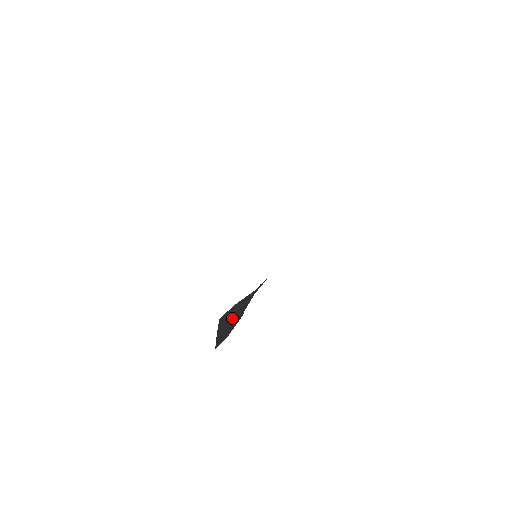
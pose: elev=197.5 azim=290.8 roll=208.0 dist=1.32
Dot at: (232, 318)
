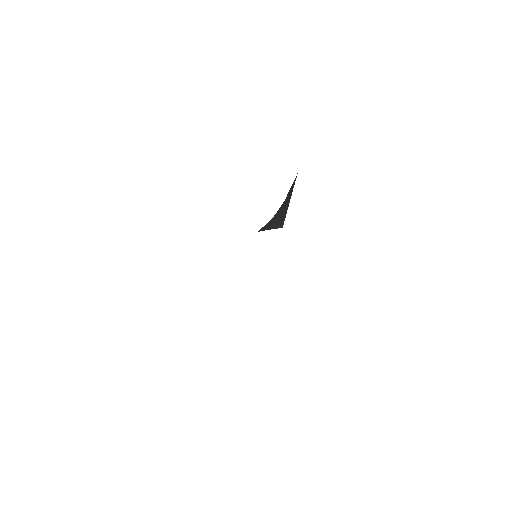
Dot at: occluded
